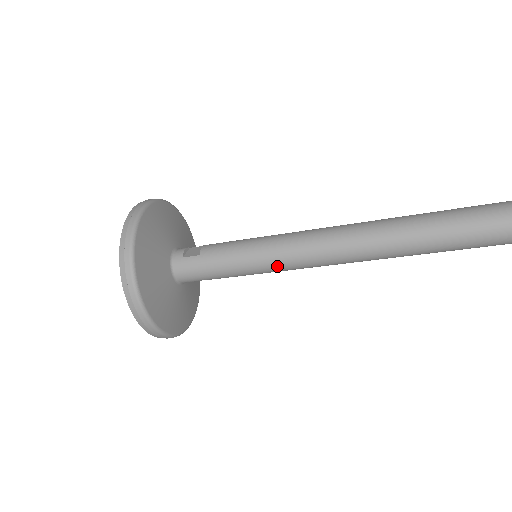
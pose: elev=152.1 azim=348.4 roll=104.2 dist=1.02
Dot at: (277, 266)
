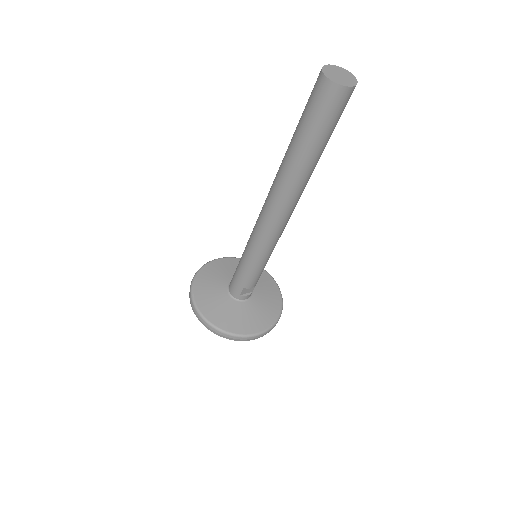
Dot at: (252, 251)
